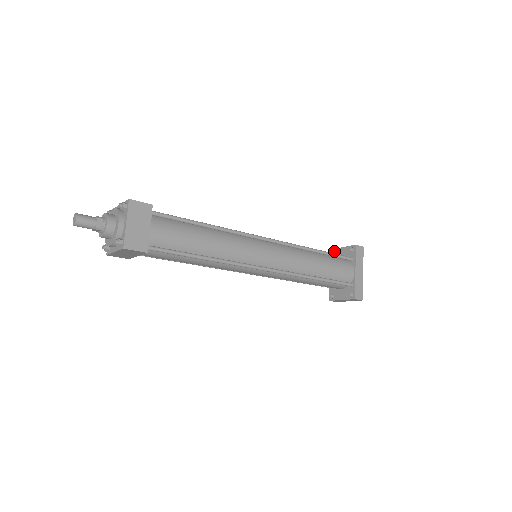
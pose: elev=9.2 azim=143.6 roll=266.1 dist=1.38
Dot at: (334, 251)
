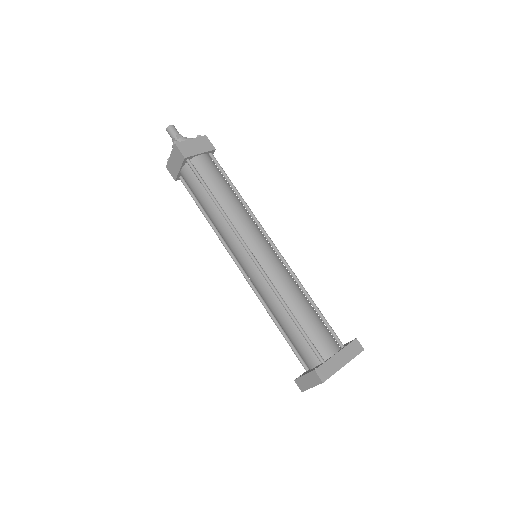
Dot at: occluded
